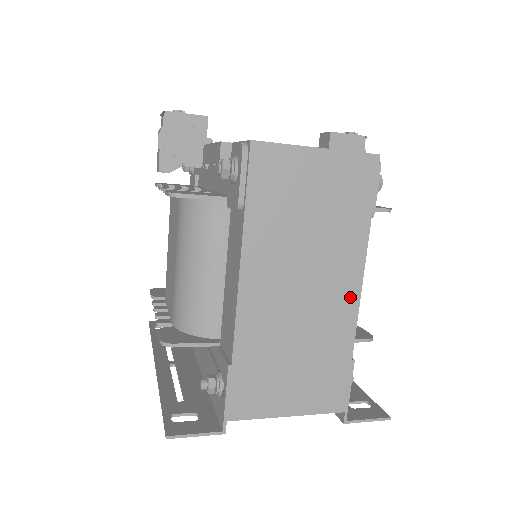
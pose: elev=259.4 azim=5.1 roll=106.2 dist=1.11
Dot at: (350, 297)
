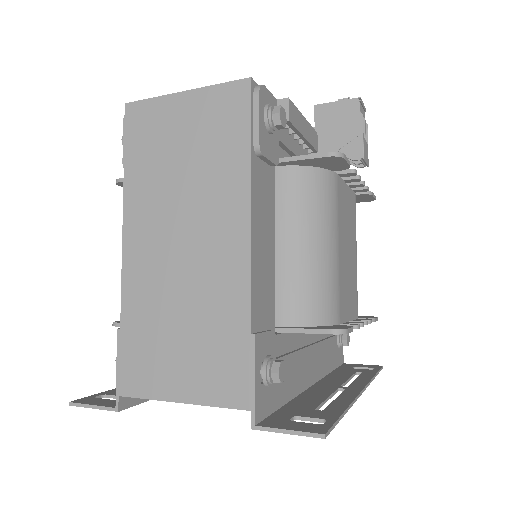
Dot at: (238, 248)
